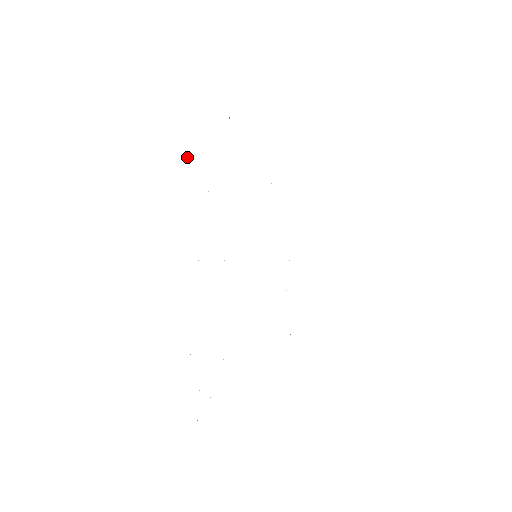
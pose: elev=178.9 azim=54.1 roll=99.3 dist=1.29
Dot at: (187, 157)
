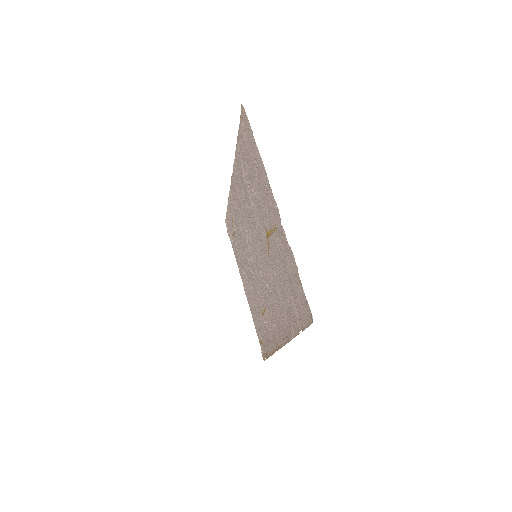
Dot at: (296, 306)
